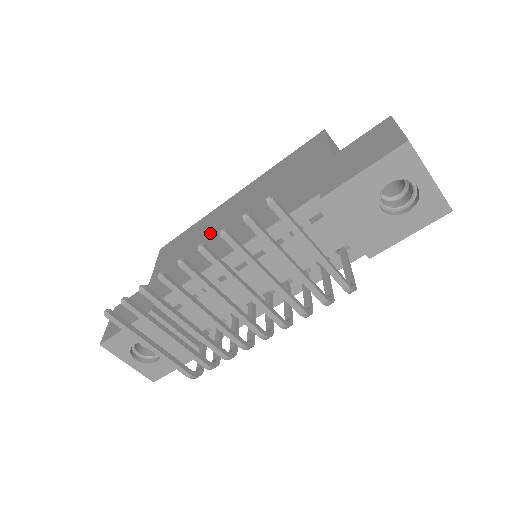
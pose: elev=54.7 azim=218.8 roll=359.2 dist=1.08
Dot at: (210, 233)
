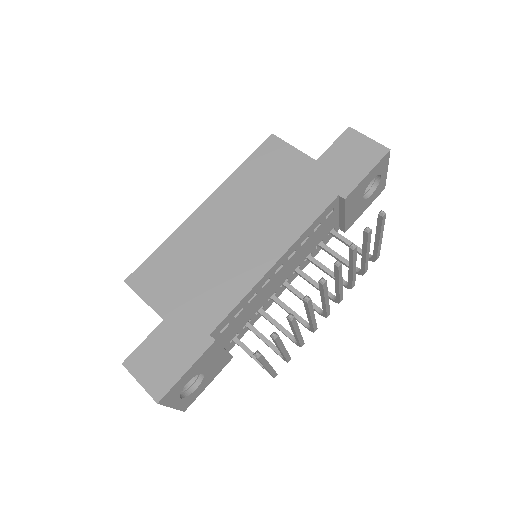
Dot at: (213, 248)
